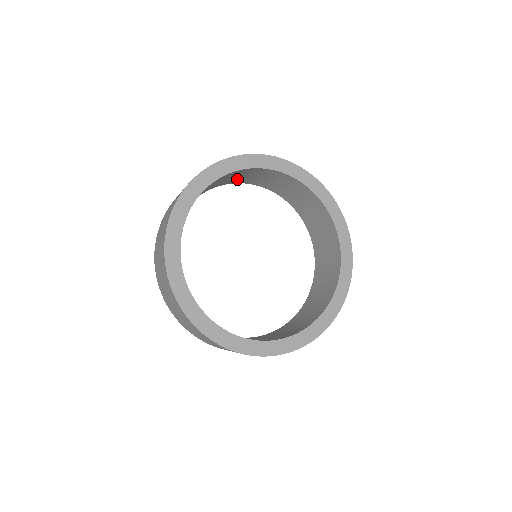
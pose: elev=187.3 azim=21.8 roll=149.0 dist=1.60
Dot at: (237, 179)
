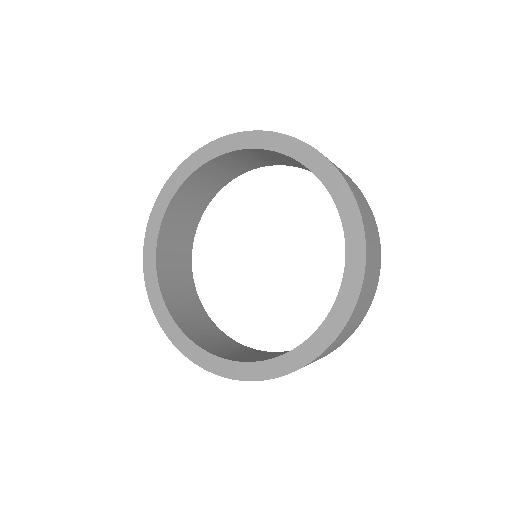
Dot at: (211, 187)
